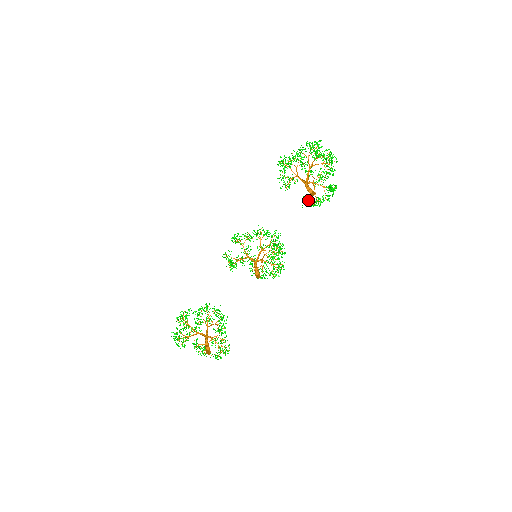
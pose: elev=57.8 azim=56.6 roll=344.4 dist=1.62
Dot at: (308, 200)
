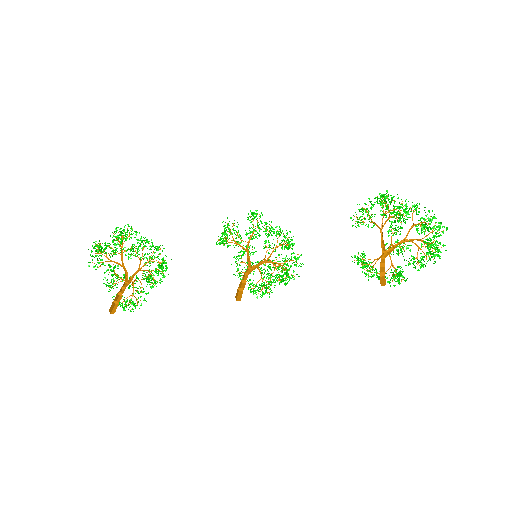
Dot at: (364, 260)
